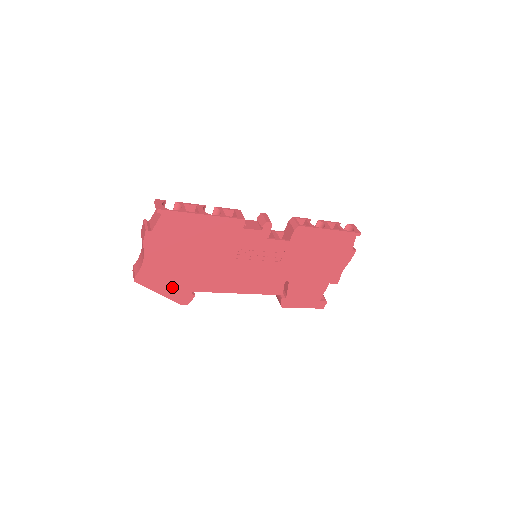
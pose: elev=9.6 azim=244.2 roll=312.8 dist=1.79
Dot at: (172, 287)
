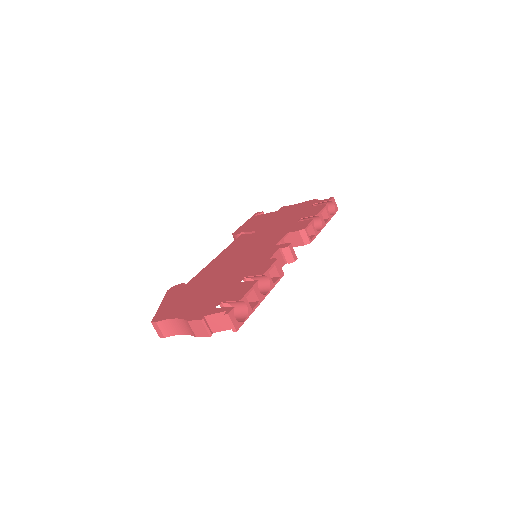
Dot at: occluded
